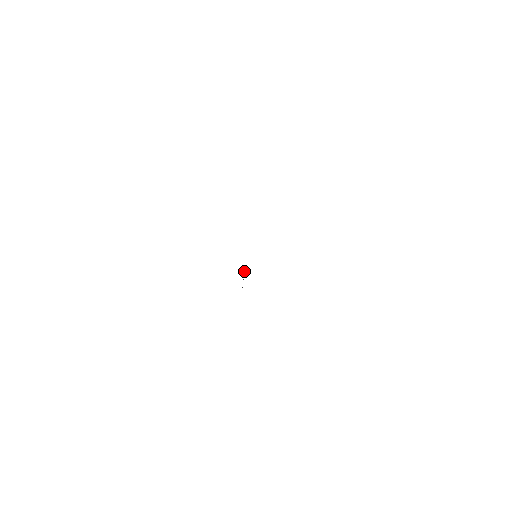
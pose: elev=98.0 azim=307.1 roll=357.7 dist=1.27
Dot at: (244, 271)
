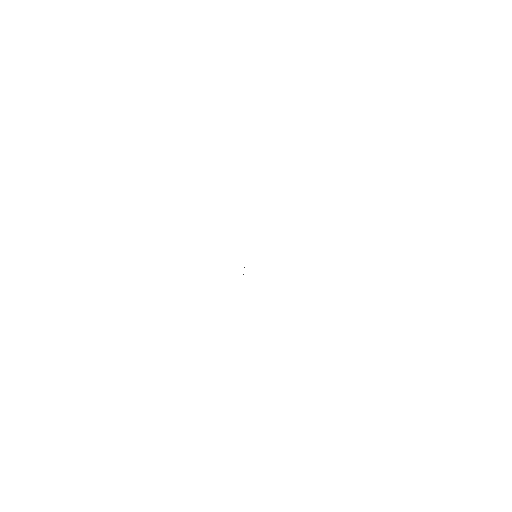
Dot at: occluded
